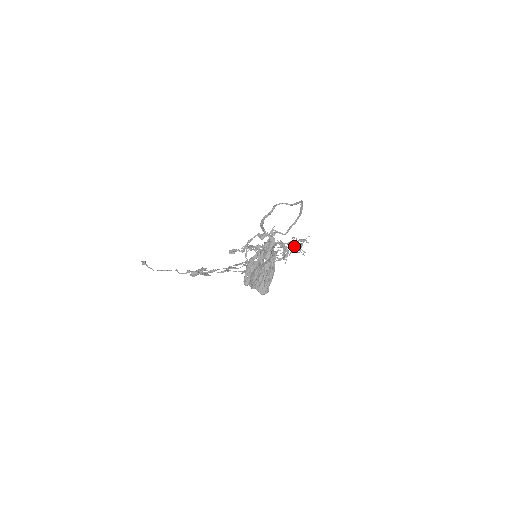
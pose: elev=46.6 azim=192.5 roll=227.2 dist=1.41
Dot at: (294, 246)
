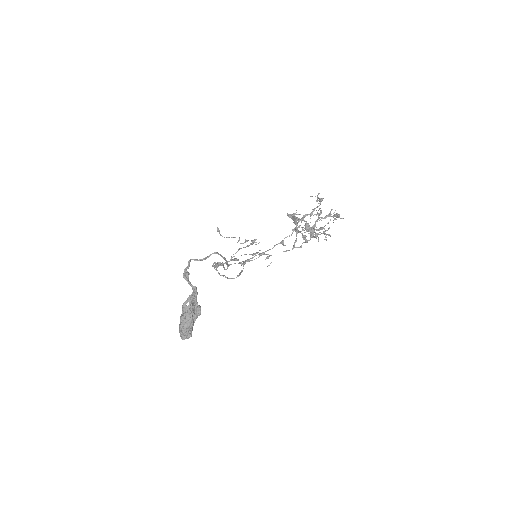
Dot at: (317, 229)
